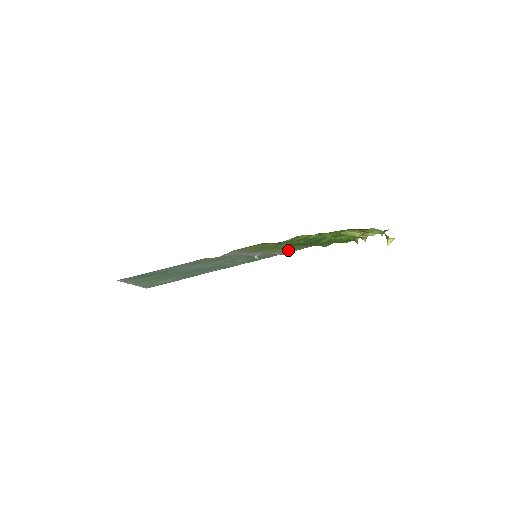
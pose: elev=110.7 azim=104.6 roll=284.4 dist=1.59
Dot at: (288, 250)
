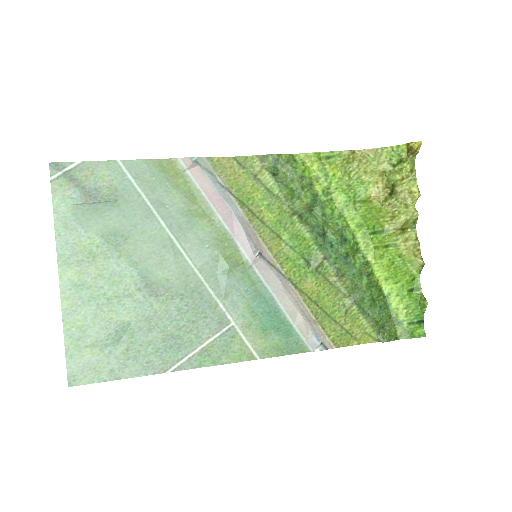
Dot at: (318, 319)
